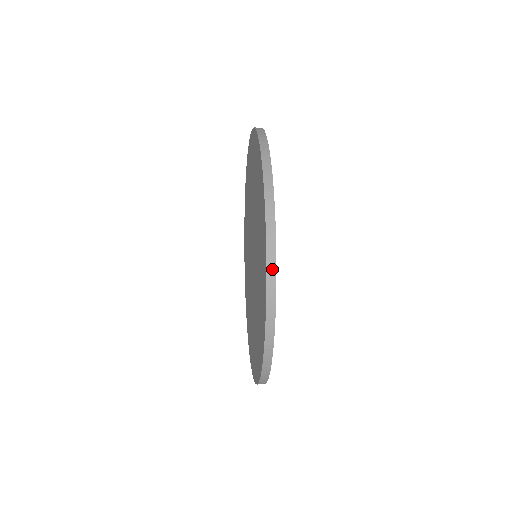
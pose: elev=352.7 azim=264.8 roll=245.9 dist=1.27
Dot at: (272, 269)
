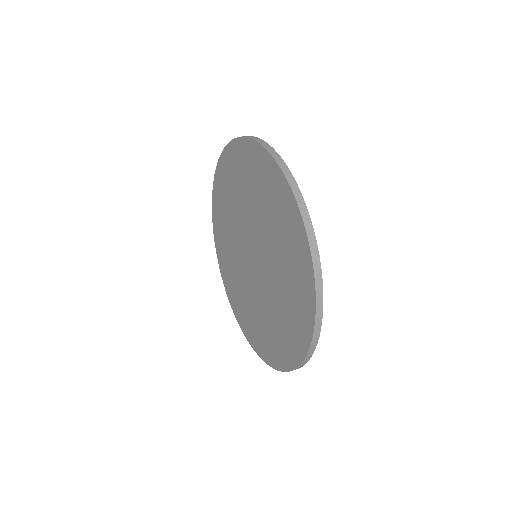
Dot at: (308, 359)
